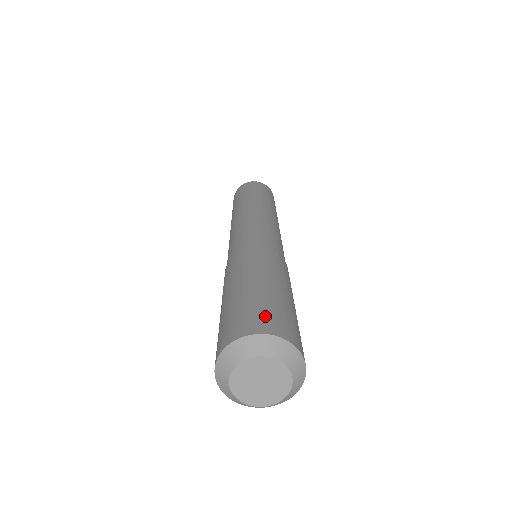
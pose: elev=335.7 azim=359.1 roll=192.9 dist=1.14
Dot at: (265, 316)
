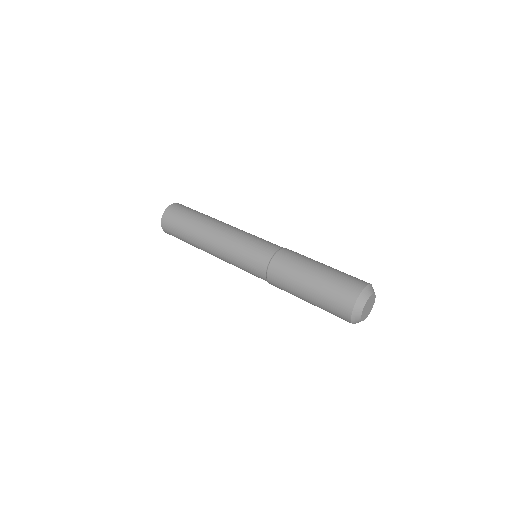
Dot at: (350, 282)
